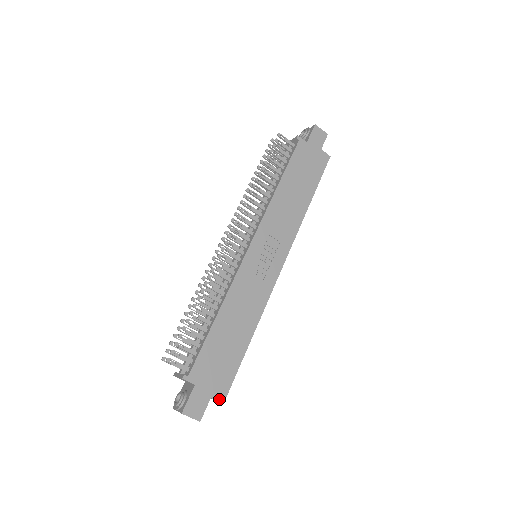
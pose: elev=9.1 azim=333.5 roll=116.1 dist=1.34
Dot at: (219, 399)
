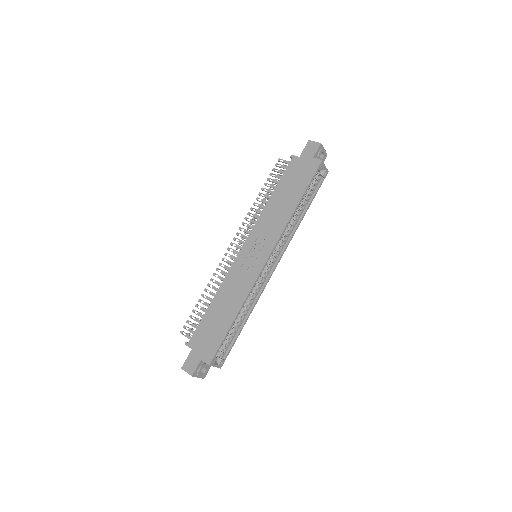
Dot at: (207, 361)
